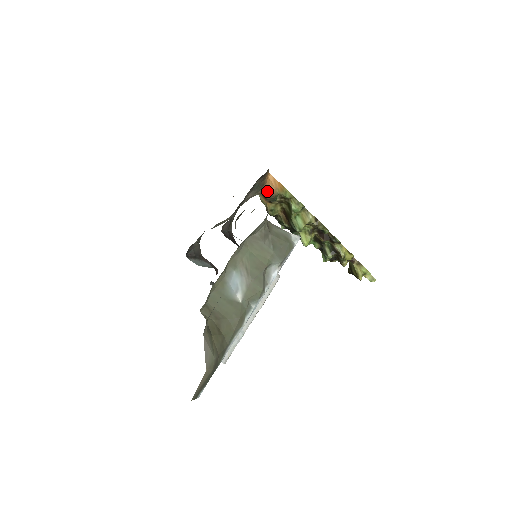
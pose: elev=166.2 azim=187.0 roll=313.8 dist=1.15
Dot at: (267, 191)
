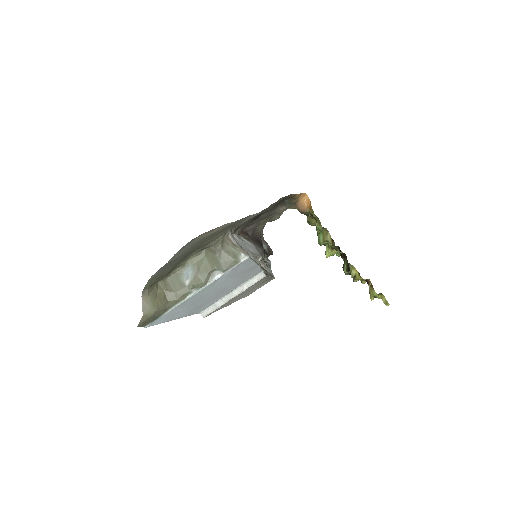
Dot at: (300, 207)
